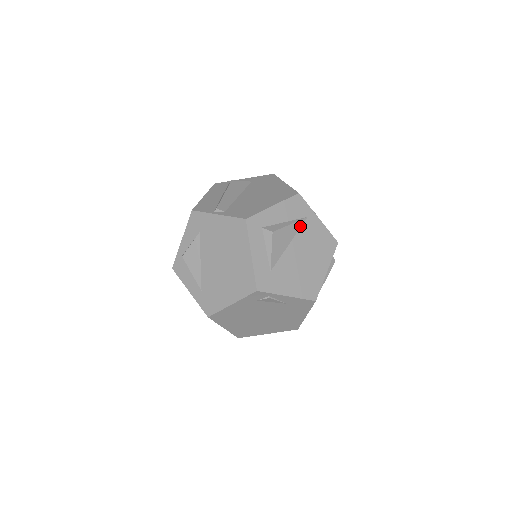
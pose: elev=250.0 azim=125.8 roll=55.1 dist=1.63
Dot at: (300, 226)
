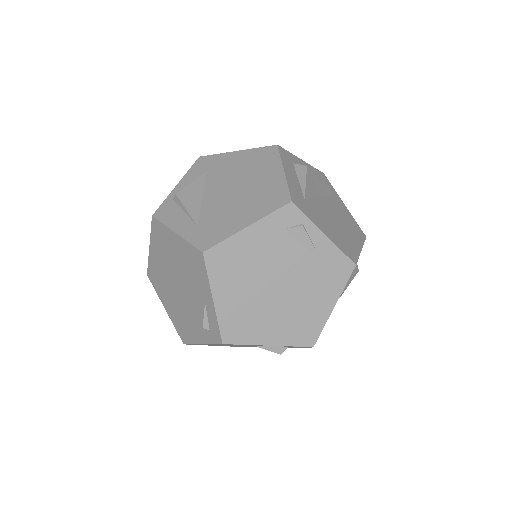
Dot at: (329, 194)
